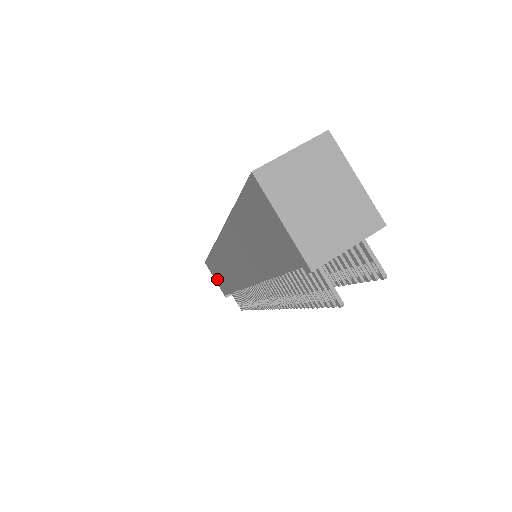
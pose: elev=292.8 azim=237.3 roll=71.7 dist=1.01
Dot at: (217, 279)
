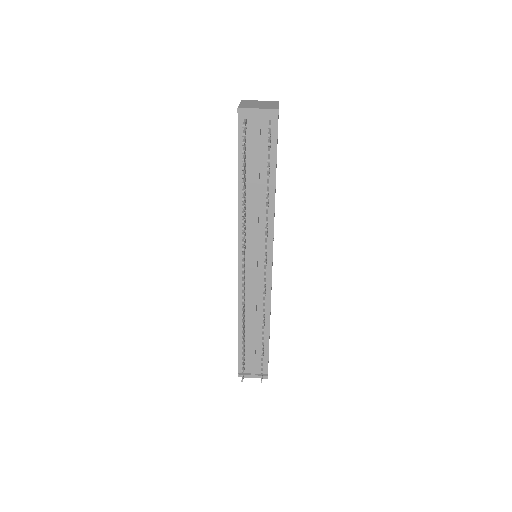
Dot at: occluded
